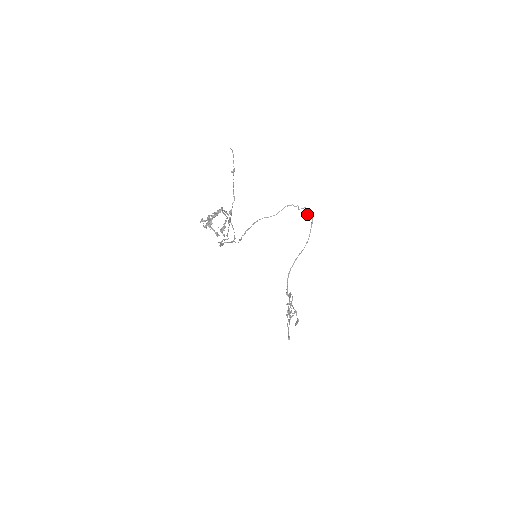
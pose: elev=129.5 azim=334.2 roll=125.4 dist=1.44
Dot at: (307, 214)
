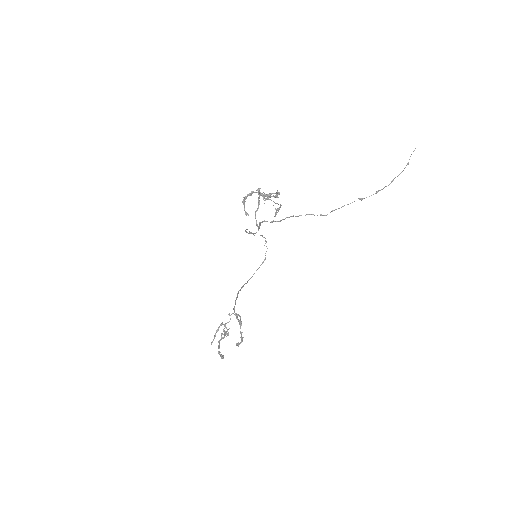
Dot at: occluded
